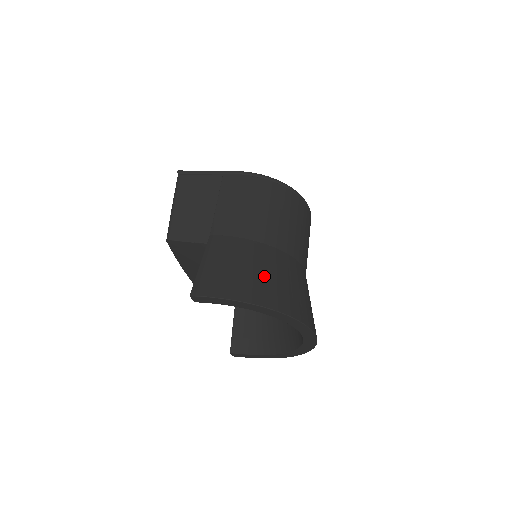
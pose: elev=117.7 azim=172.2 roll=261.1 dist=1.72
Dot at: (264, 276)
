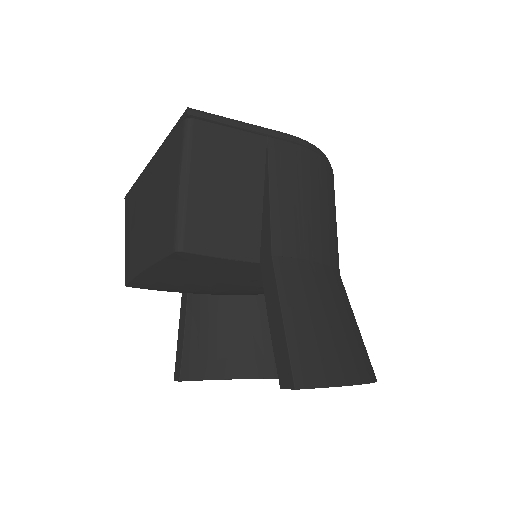
Dot at: (353, 327)
